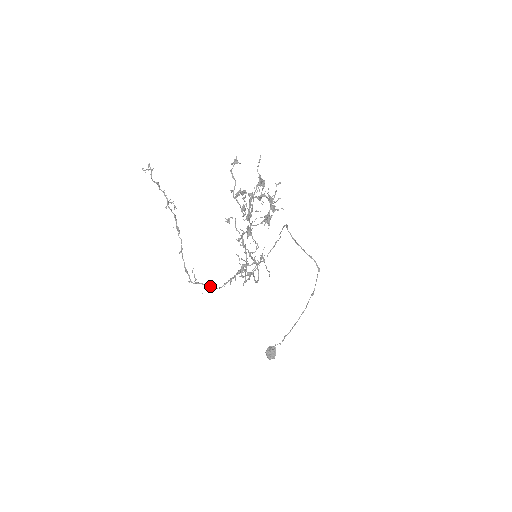
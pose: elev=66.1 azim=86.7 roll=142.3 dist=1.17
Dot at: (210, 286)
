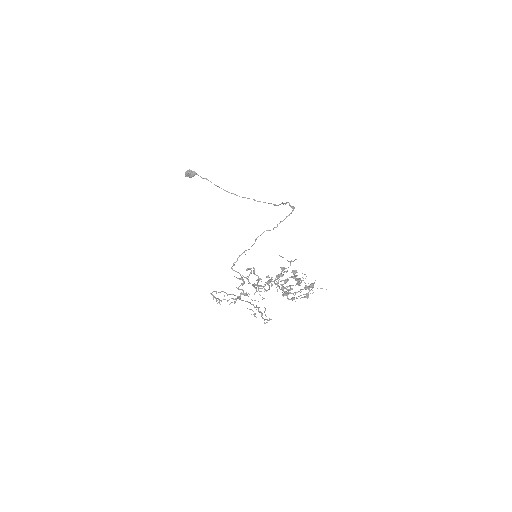
Dot at: (219, 299)
